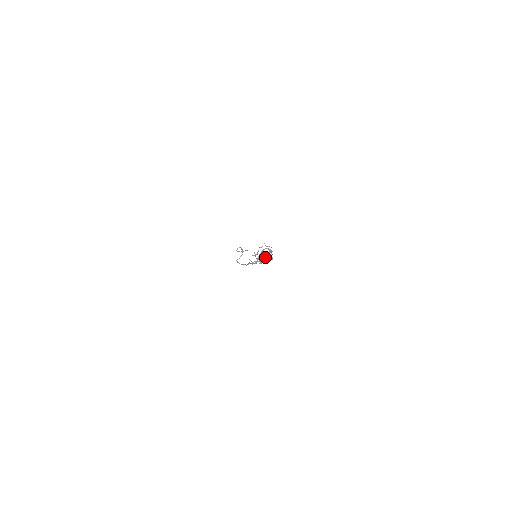
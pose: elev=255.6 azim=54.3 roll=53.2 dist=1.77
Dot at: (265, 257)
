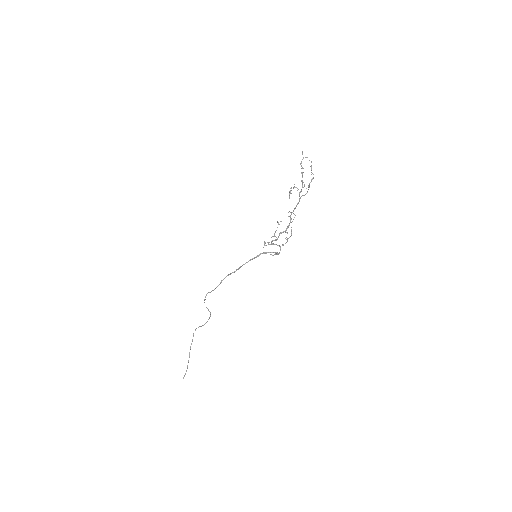
Dot at: occluded
